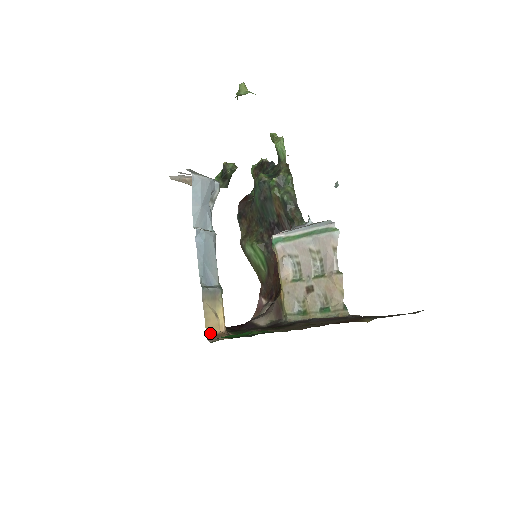
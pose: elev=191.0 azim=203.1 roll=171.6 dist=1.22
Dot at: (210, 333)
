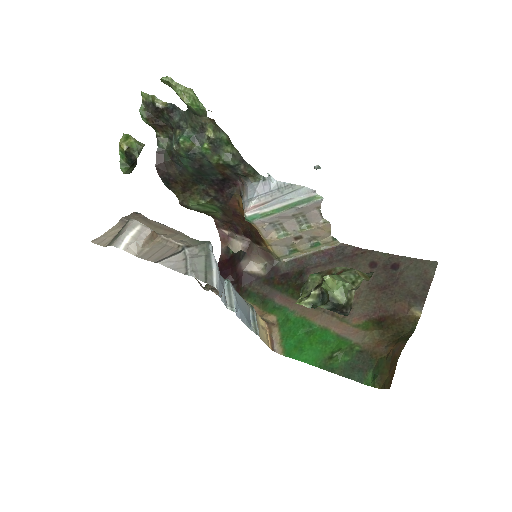
Dot at: (269, 344)
